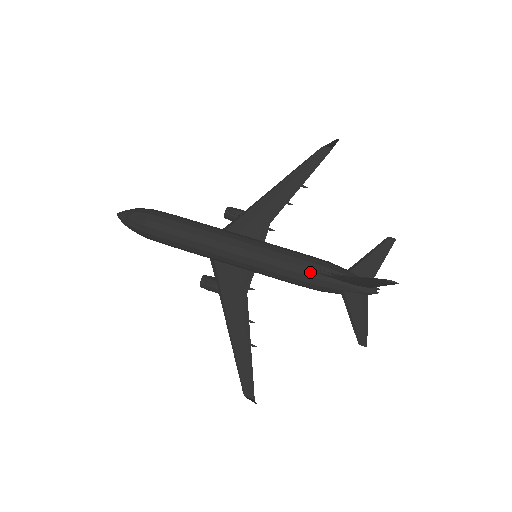
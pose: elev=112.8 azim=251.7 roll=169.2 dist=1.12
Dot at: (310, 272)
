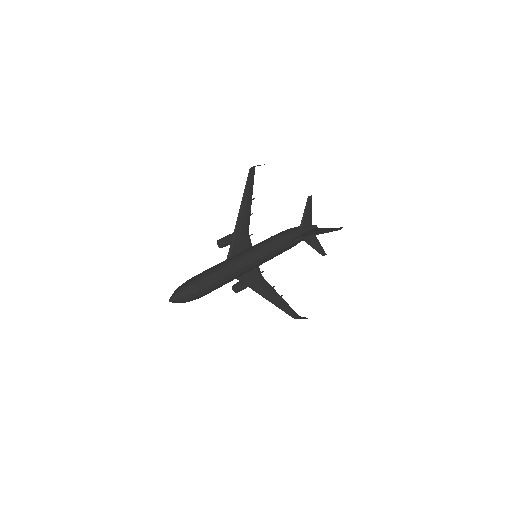
Dot at: (290, 244)
